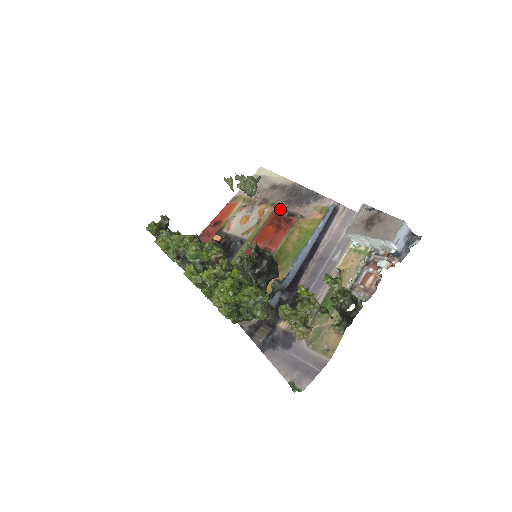
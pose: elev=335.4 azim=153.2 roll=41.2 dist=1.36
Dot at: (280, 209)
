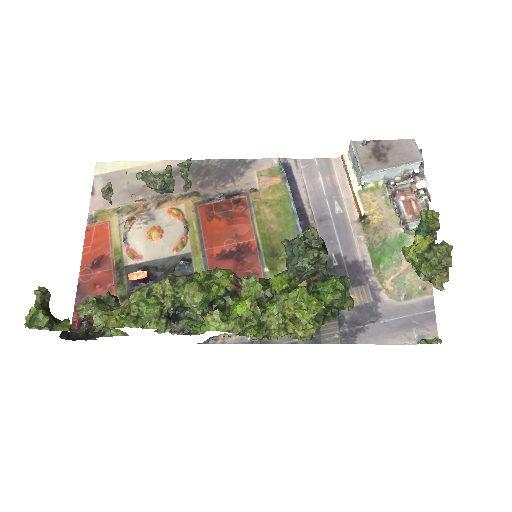
Dot at: (204, 197)
